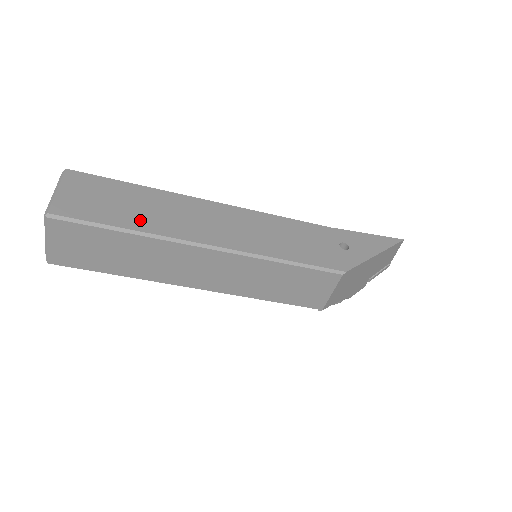
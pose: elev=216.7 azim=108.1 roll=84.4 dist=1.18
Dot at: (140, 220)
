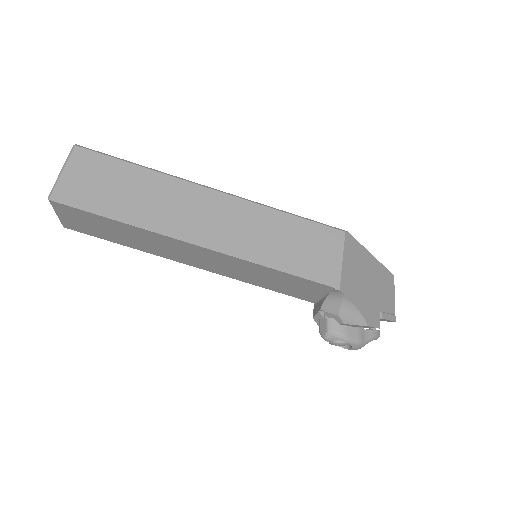
Dot at: occluded
